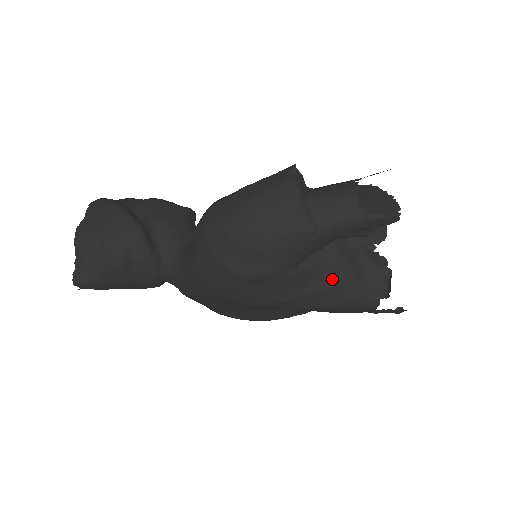
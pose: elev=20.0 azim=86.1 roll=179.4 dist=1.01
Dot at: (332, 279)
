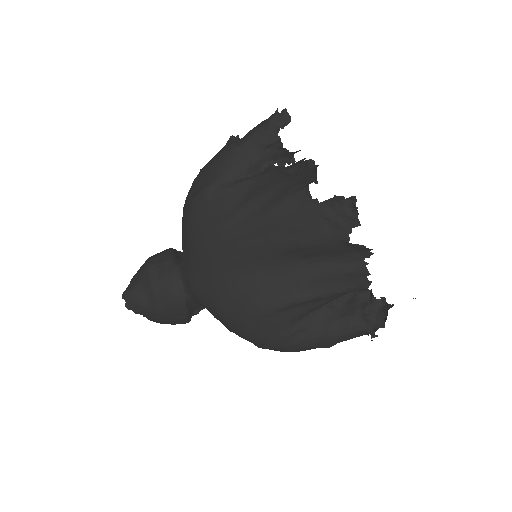
Dot at: (266, 185)
